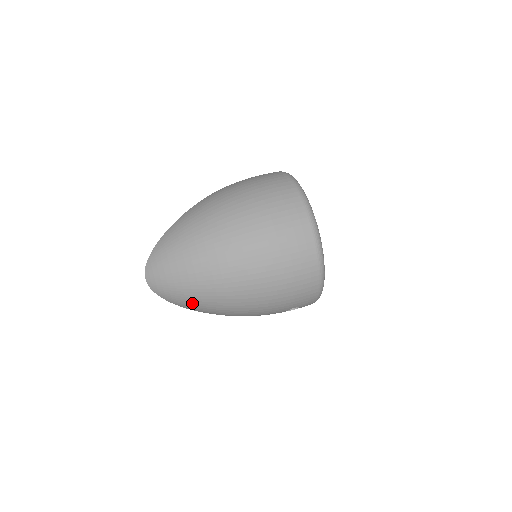
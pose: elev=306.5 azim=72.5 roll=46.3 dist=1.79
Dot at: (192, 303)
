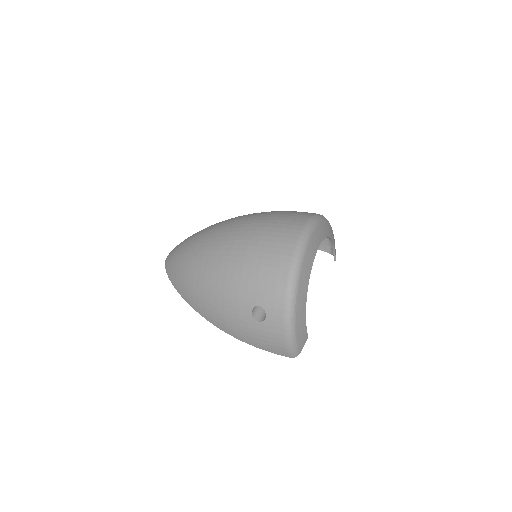
Dot at: (180, 269)
